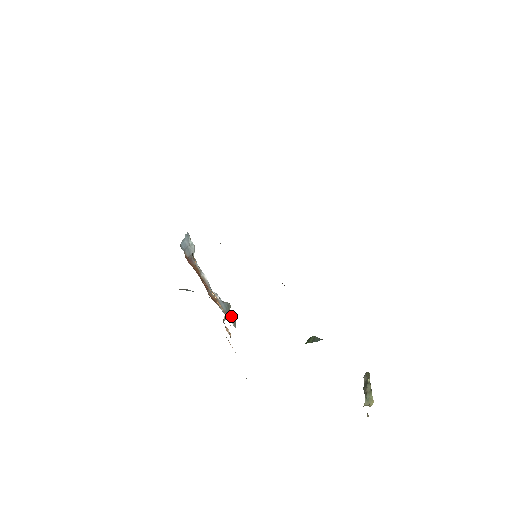
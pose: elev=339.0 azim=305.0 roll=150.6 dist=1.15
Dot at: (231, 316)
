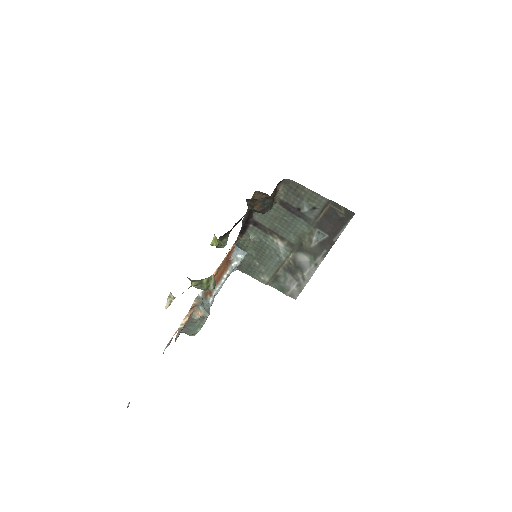
Dot at: occluded
